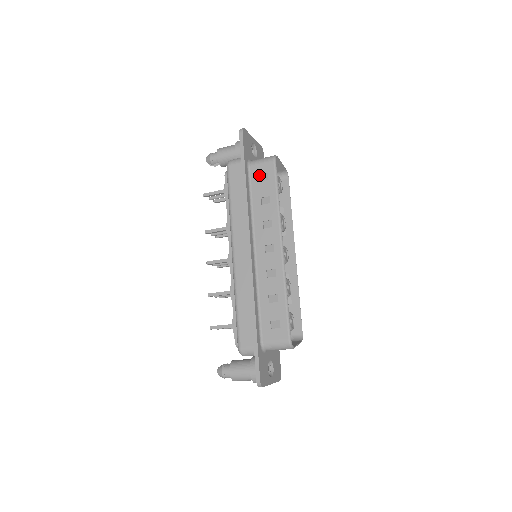
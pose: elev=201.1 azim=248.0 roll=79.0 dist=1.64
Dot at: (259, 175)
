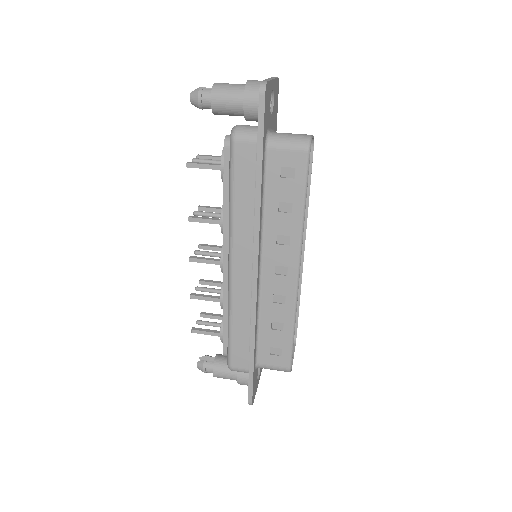
Dot at: (281, 166)
